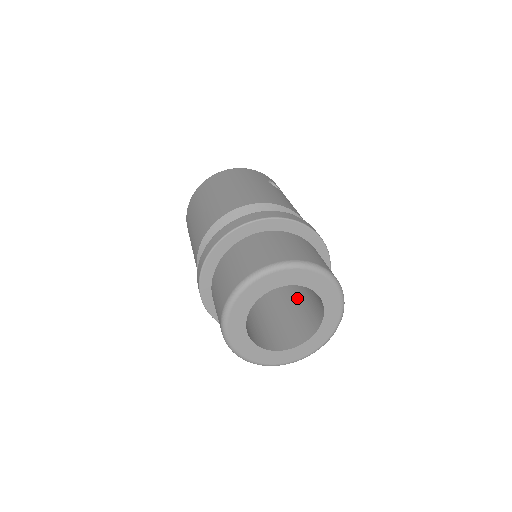
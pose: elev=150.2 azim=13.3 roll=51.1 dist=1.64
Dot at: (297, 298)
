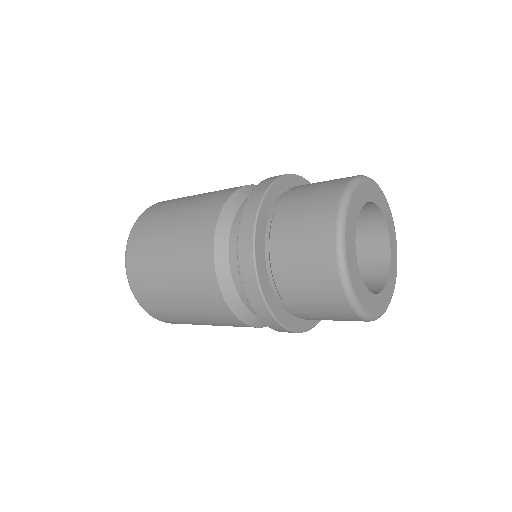
Dot at: occluded
